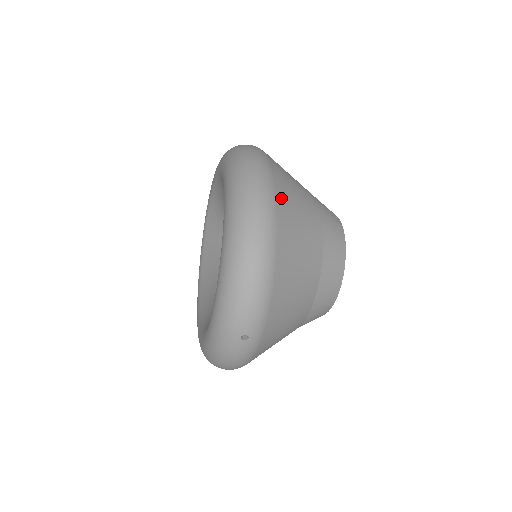
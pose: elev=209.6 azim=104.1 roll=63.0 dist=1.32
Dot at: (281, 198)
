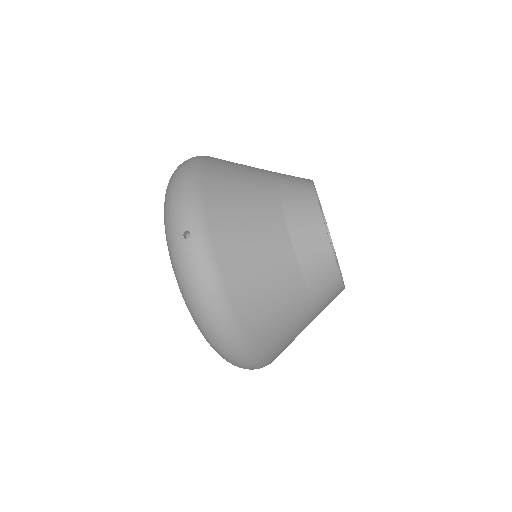
Dot at: (217, 158)
